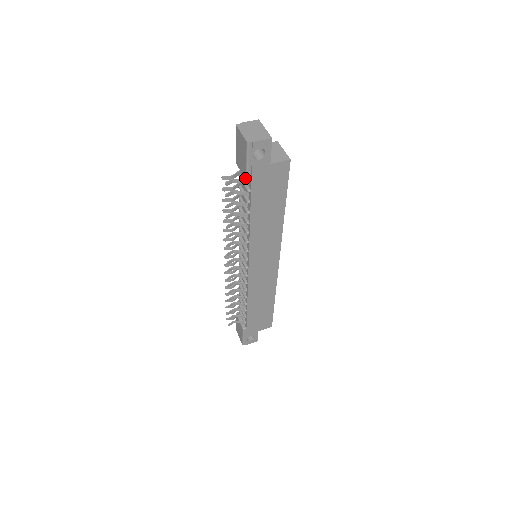
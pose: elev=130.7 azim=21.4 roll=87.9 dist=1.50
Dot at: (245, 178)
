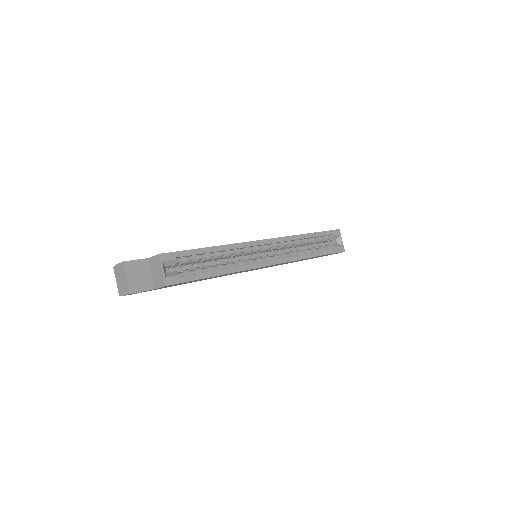
Dot at: occluded
